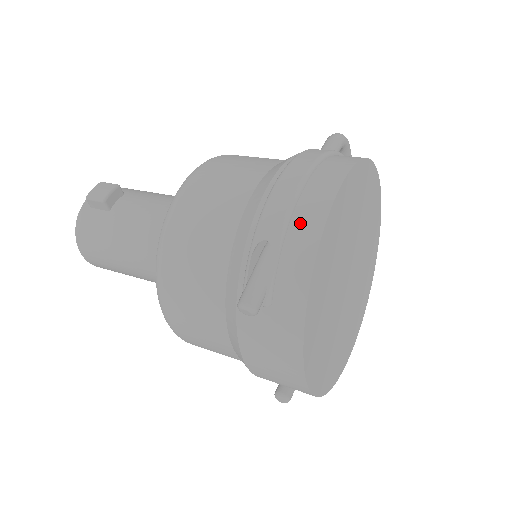
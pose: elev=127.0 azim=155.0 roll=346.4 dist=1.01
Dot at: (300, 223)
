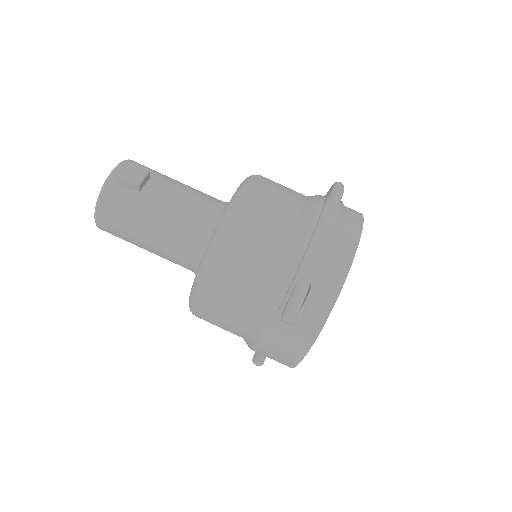
Dot at: (332, 268)
